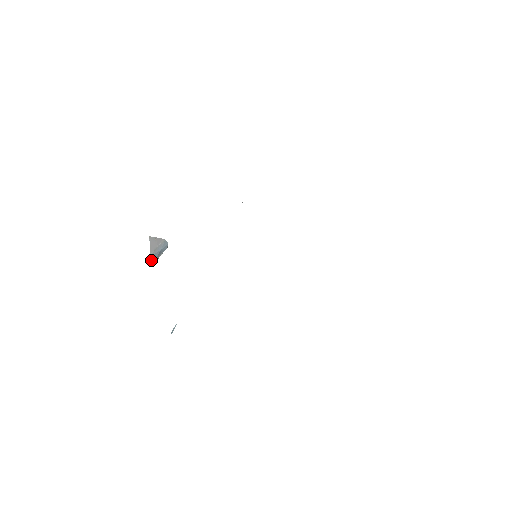
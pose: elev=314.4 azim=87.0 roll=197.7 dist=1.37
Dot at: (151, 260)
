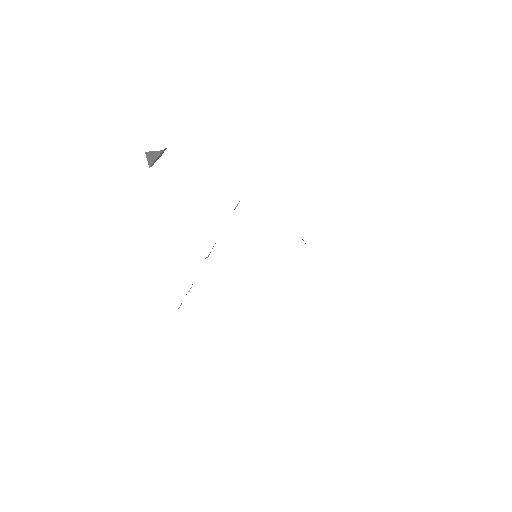
Dot at: (151, 166)
